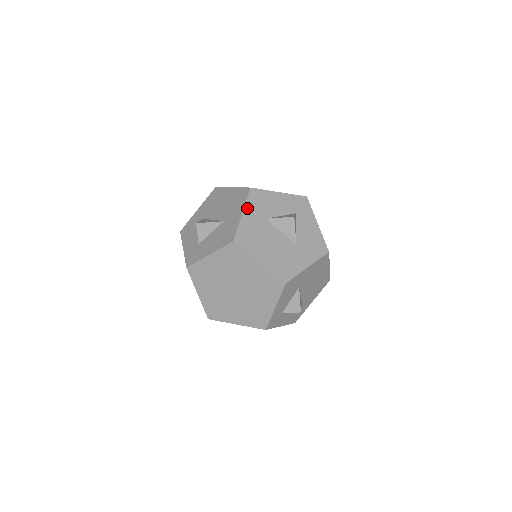
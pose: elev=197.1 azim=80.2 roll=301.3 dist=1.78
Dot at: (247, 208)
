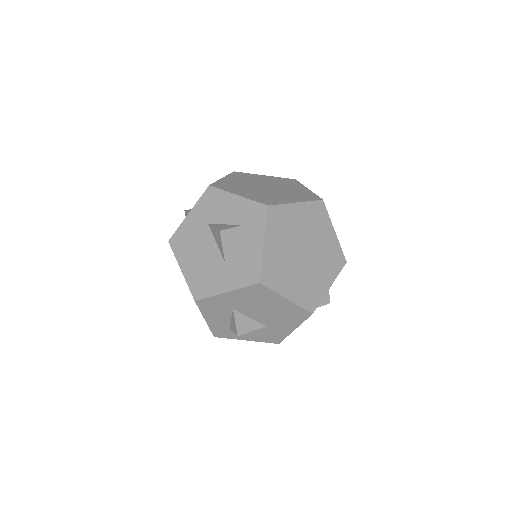
Dot at: (195, 208)
